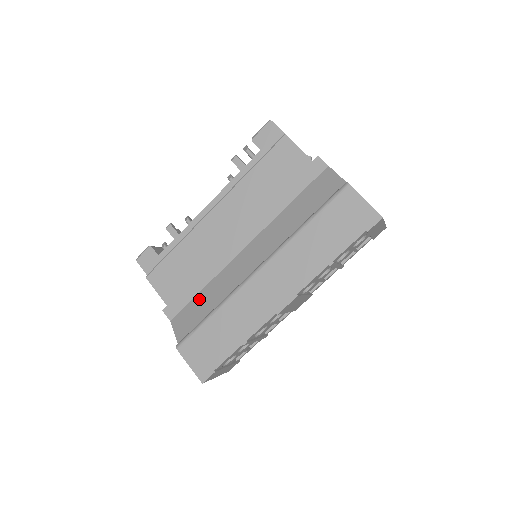
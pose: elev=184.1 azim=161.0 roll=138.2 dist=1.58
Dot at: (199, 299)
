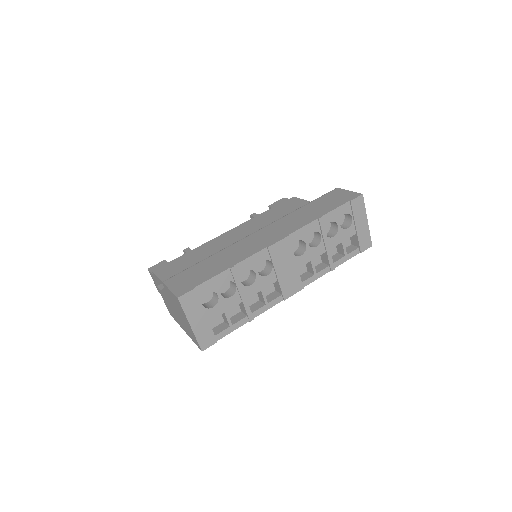
Dot at: occluded
